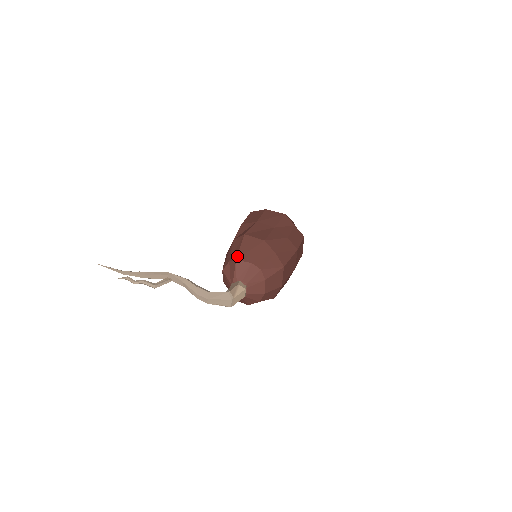
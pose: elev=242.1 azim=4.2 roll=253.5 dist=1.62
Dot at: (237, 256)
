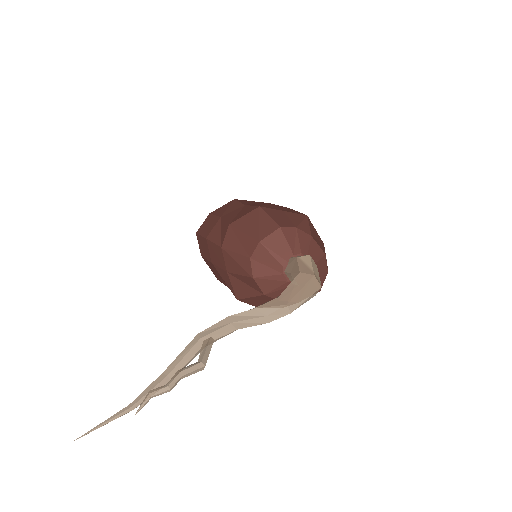
Dot at: (254, 239)
